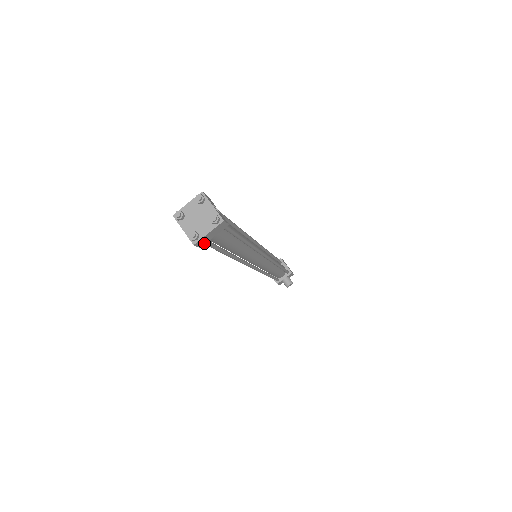
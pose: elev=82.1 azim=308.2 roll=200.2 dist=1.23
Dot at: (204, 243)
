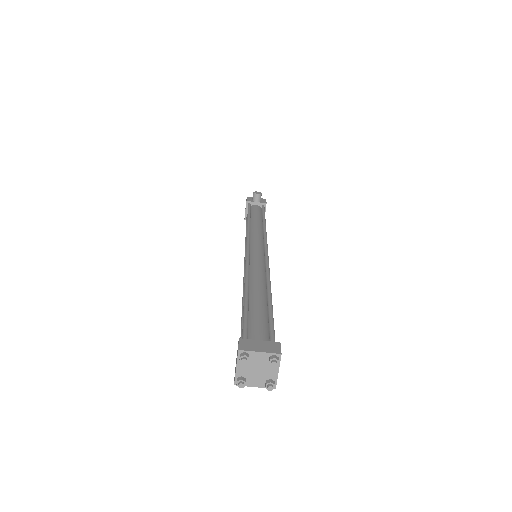
Dot at: occluded
